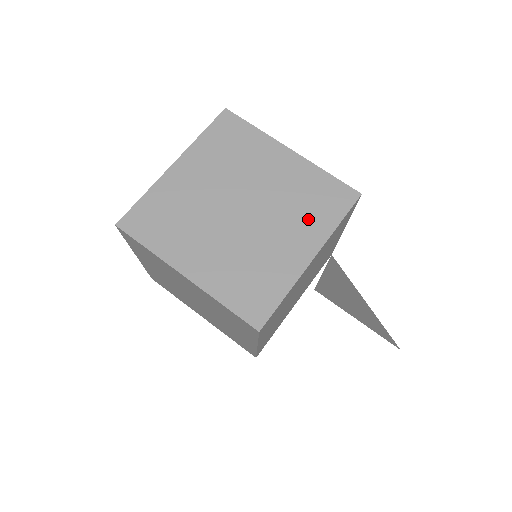
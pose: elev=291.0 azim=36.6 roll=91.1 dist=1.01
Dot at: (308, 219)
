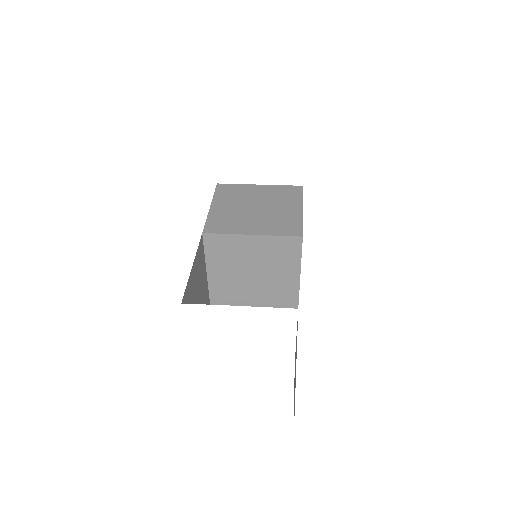
Dot at: (271, 226)
